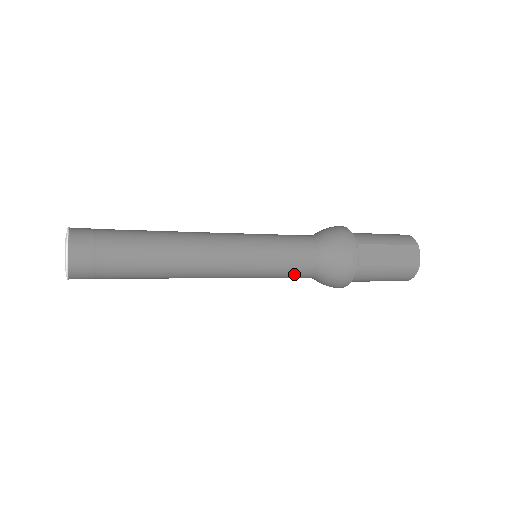
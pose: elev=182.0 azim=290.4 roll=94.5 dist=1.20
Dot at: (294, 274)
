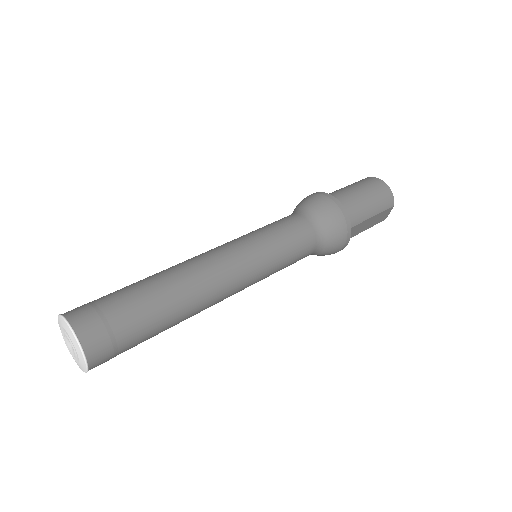
Dot at: occluded
